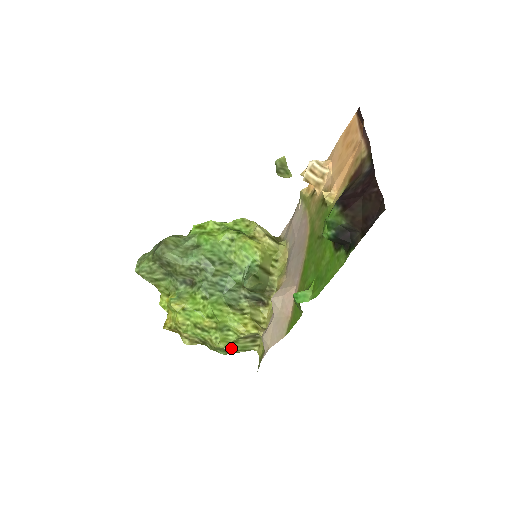
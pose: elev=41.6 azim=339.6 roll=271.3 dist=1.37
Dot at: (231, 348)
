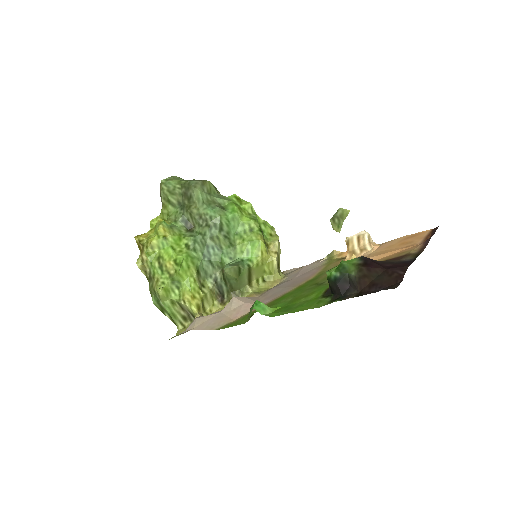
Dot at: (164, 304)
